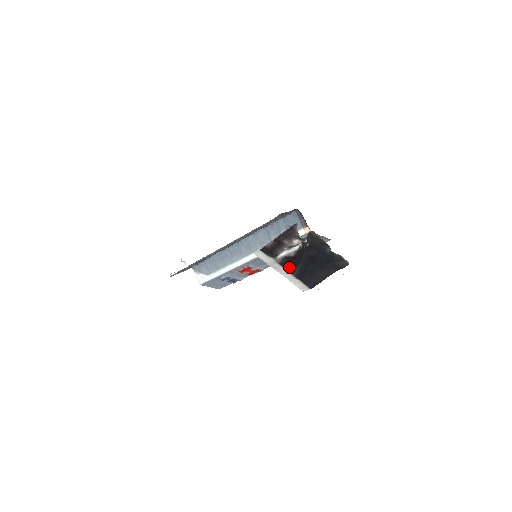
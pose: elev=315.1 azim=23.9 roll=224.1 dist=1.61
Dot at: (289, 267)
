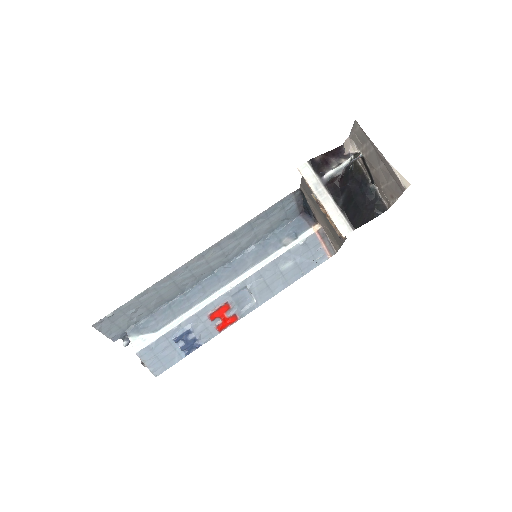
Dot at: (334, 192)
